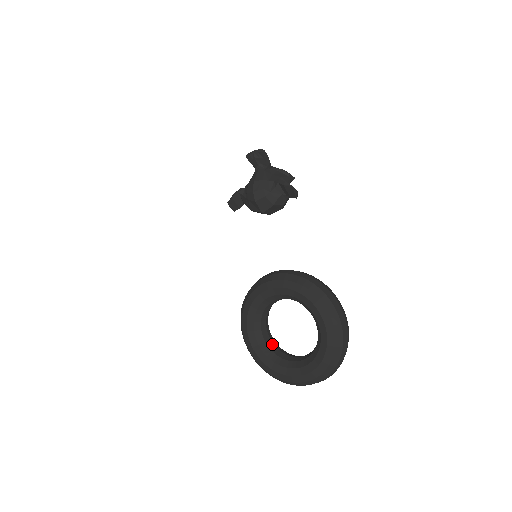
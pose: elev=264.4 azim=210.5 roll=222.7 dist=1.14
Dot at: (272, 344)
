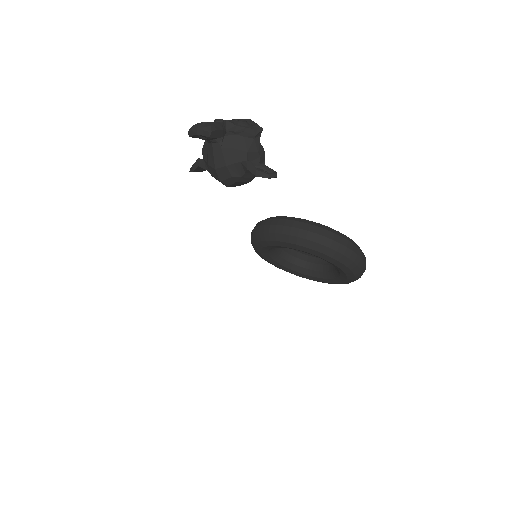
Dot at: (291, 257)
